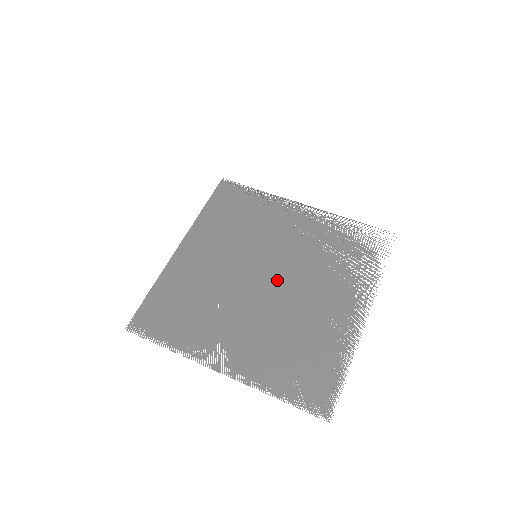
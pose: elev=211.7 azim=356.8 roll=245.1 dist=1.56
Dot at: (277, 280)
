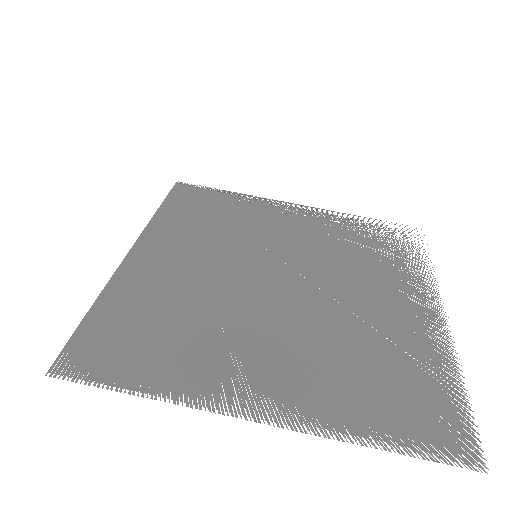
Dot at: (299, 281)
